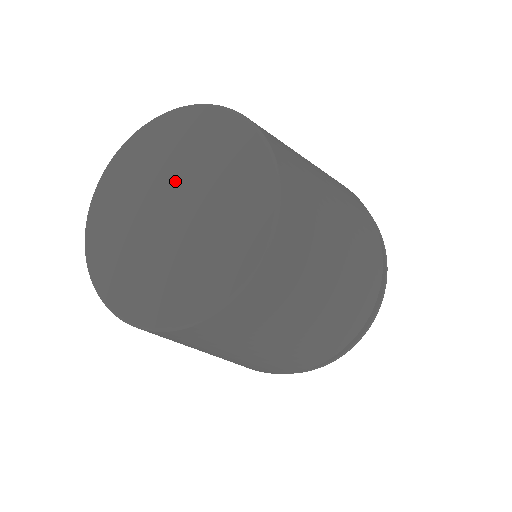
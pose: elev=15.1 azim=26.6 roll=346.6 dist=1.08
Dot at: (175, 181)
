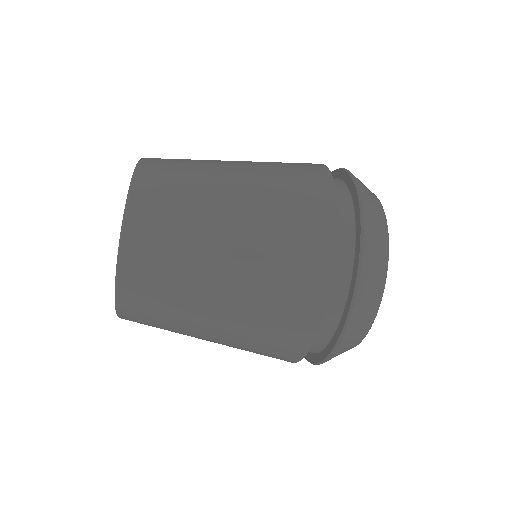
Dot at: occluded
